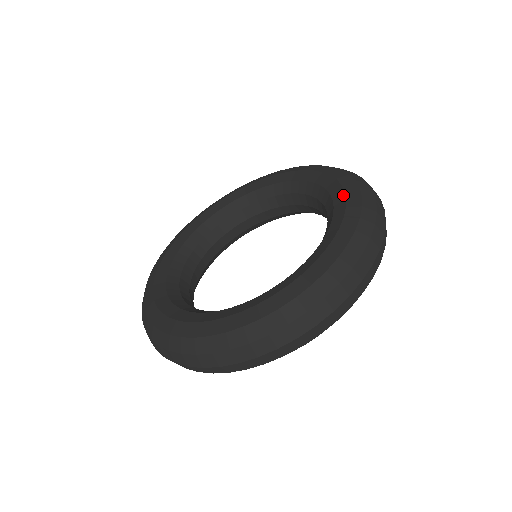
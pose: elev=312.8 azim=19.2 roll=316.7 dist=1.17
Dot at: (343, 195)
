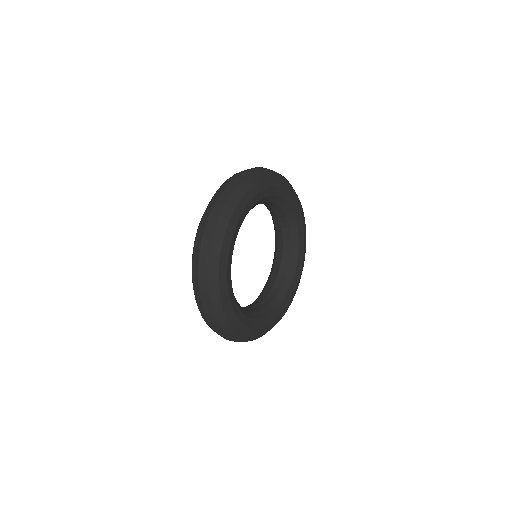
Dot at: occluded
